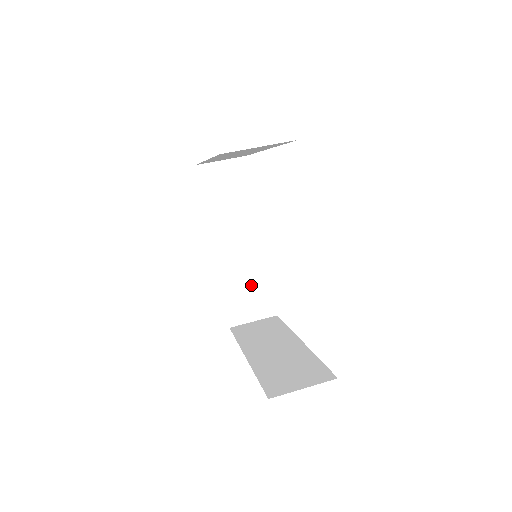
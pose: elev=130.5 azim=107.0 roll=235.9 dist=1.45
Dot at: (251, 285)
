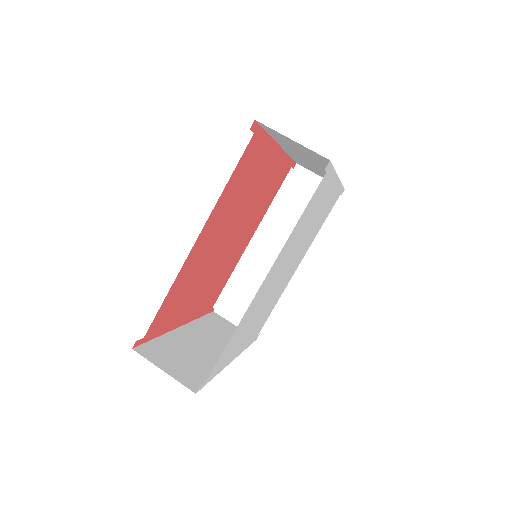
Dot at: (255, 293)
